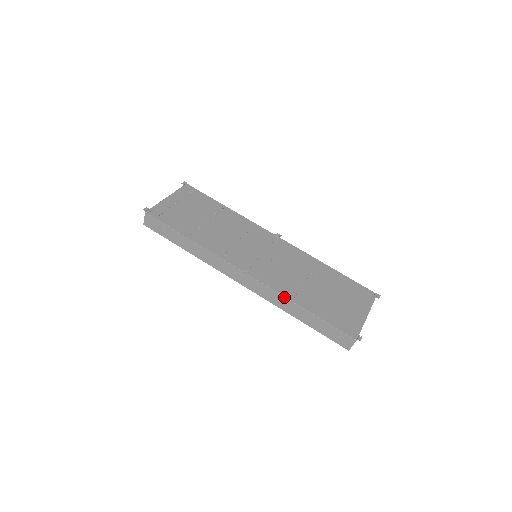
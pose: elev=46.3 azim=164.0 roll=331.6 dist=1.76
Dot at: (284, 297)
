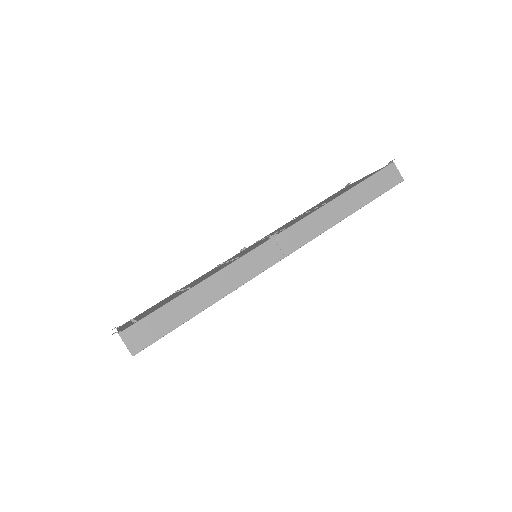
Dot at: (320, 208)
